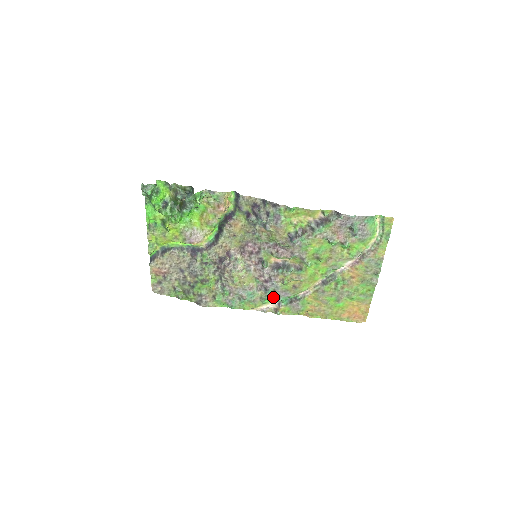
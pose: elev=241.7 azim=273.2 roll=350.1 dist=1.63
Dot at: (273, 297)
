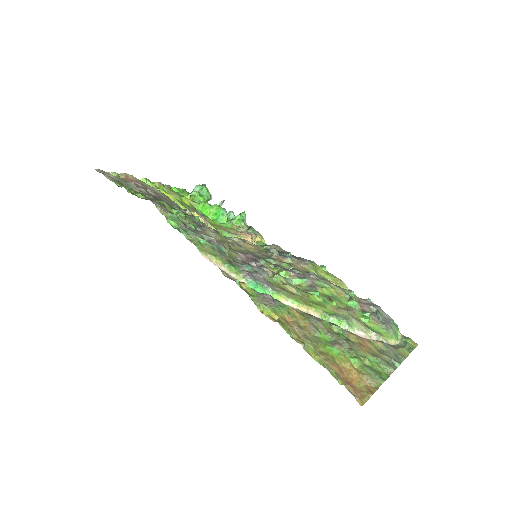
Dot at: (248, 272)
